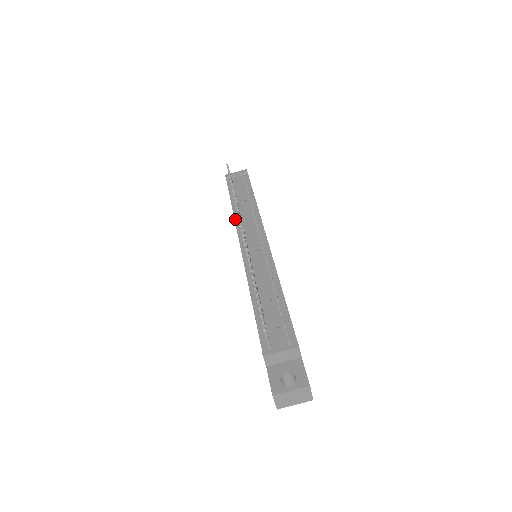
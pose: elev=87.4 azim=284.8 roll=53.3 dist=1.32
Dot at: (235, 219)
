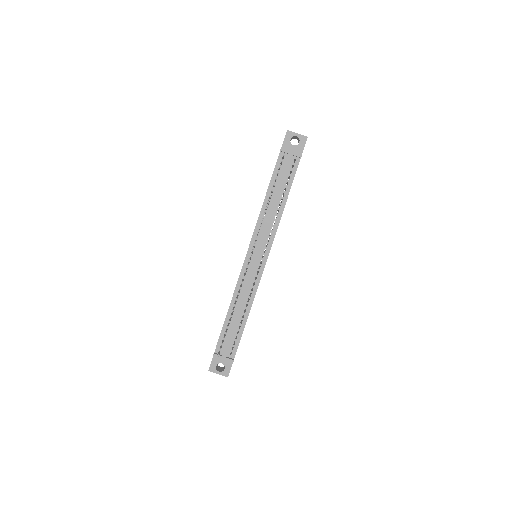
Dot at: (258, 219)
